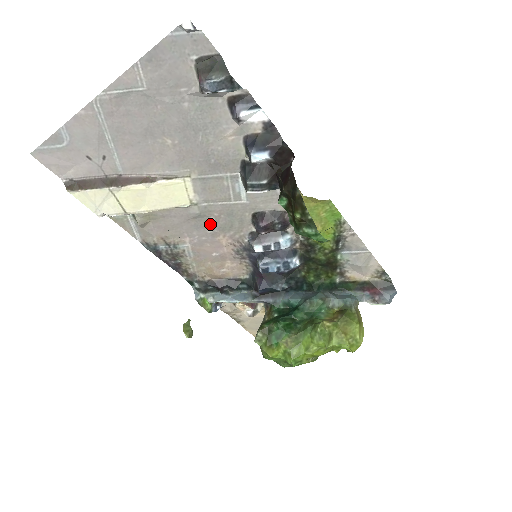
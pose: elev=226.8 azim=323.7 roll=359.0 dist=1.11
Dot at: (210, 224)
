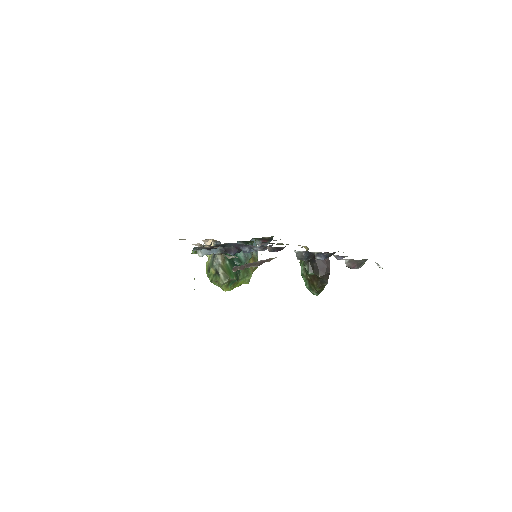
Dot at: occluded
